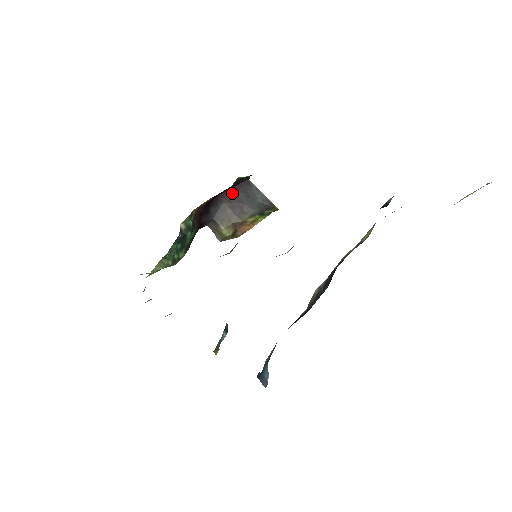
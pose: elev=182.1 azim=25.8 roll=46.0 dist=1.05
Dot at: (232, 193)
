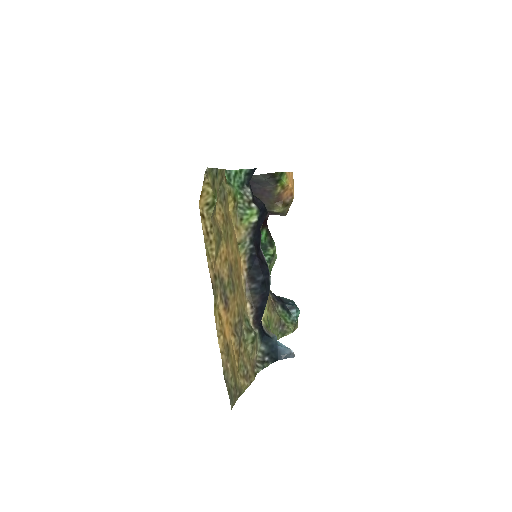
Dot at: occluded
